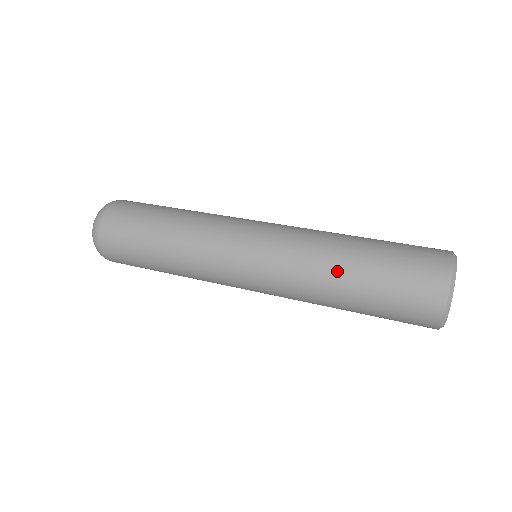
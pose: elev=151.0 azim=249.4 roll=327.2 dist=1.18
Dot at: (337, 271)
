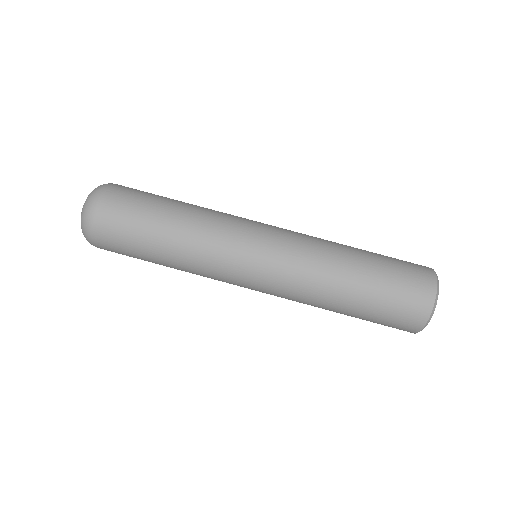
Dot at: (342, 279)
